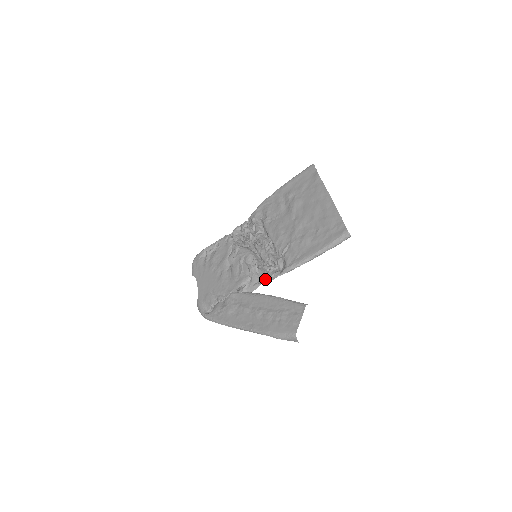
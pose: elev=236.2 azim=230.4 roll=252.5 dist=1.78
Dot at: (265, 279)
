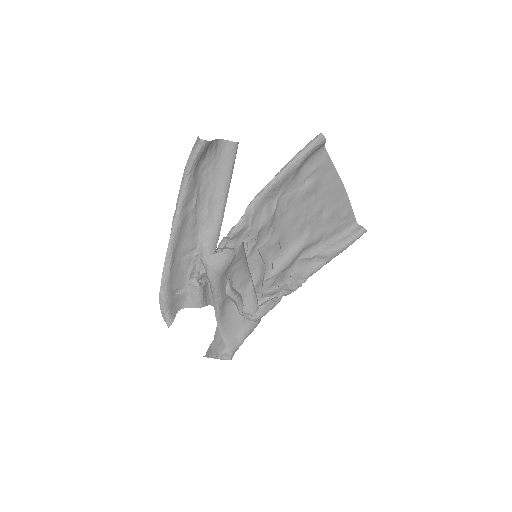
Dot at: (237, 223)
